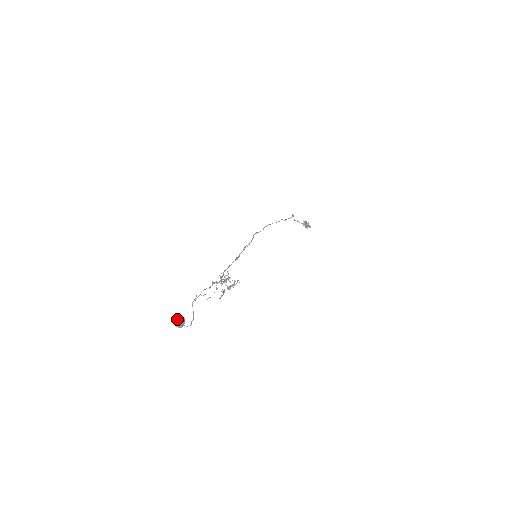
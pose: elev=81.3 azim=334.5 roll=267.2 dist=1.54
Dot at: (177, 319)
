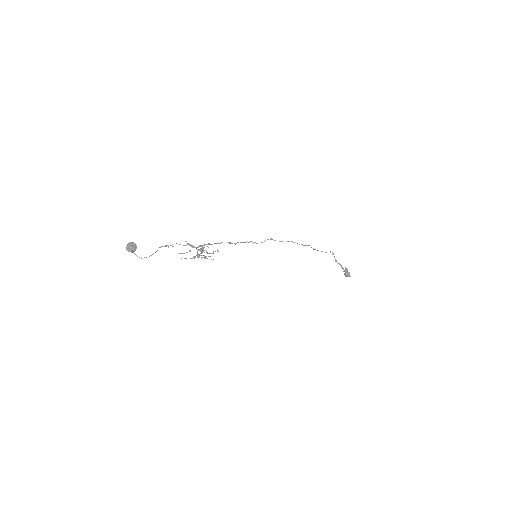
Dot at: (130, 244)
